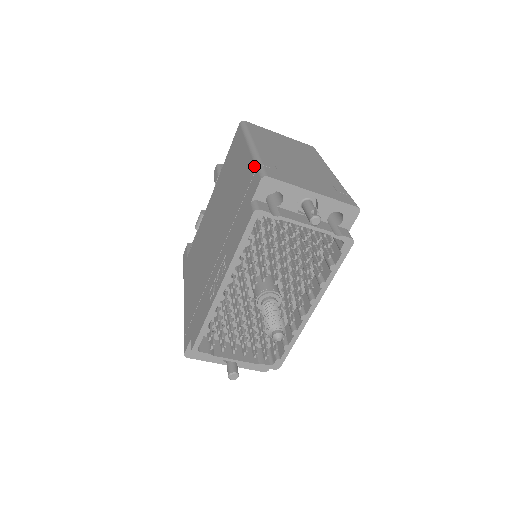
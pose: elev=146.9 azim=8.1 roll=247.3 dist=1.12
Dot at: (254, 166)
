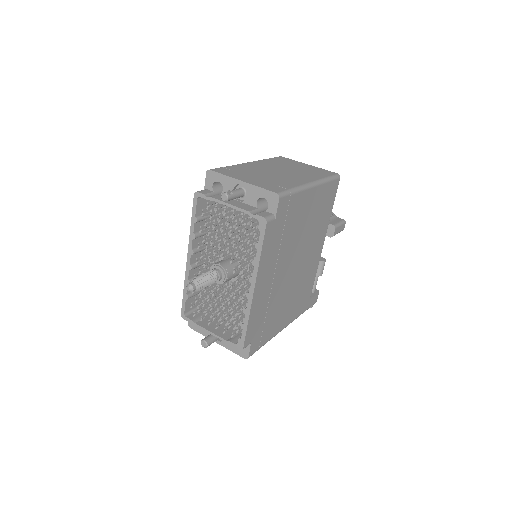
Dot at: occluded
